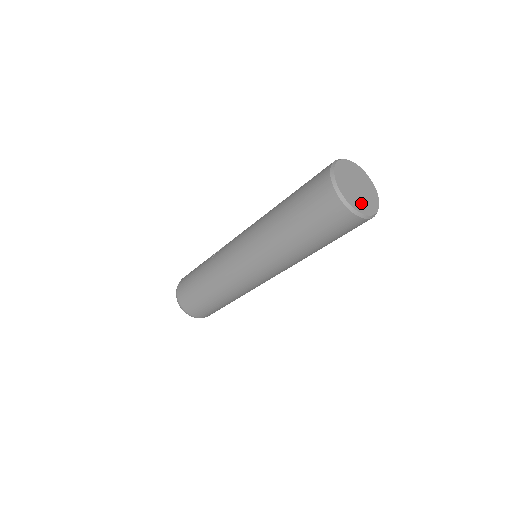
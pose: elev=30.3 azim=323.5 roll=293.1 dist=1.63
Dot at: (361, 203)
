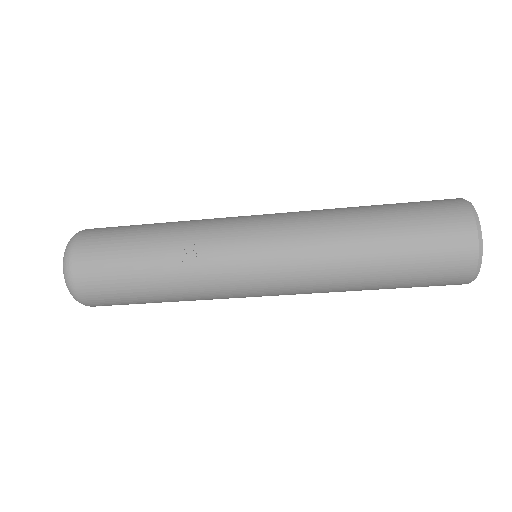
Dot at: occluded
